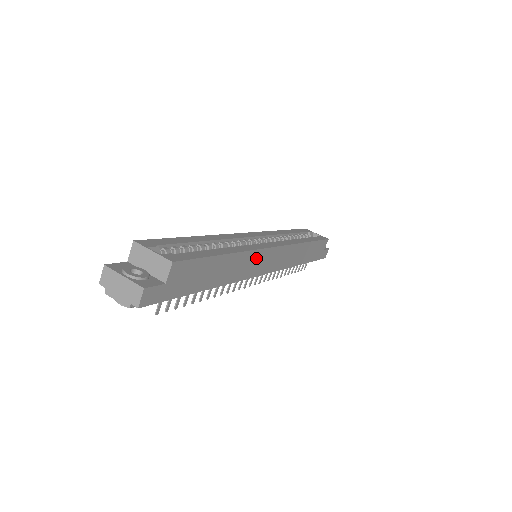
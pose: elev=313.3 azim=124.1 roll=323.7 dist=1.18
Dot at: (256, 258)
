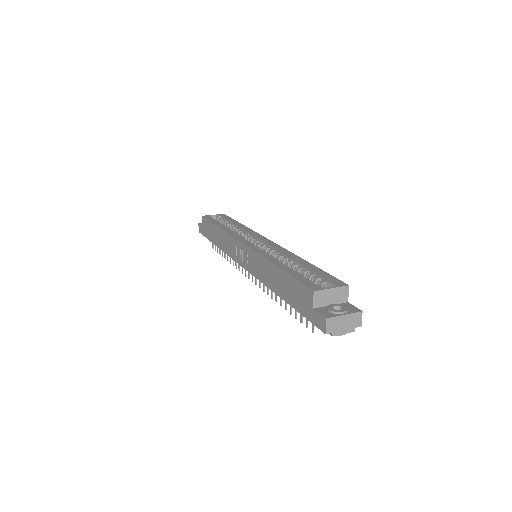
Dot at: occluded
